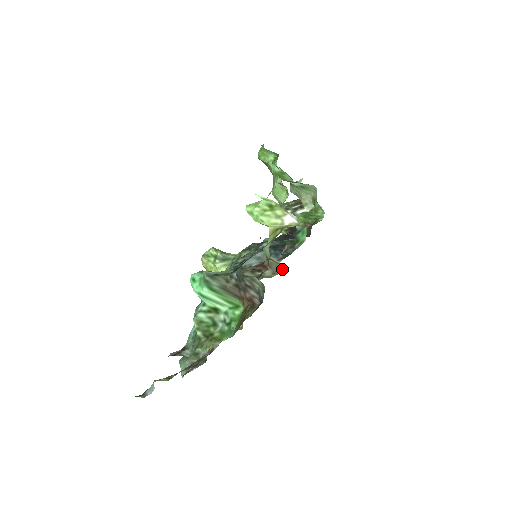
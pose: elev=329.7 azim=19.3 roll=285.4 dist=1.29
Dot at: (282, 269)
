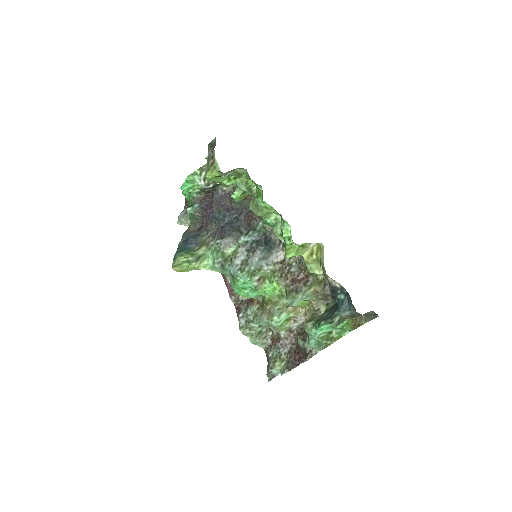
Dot at: occluded
